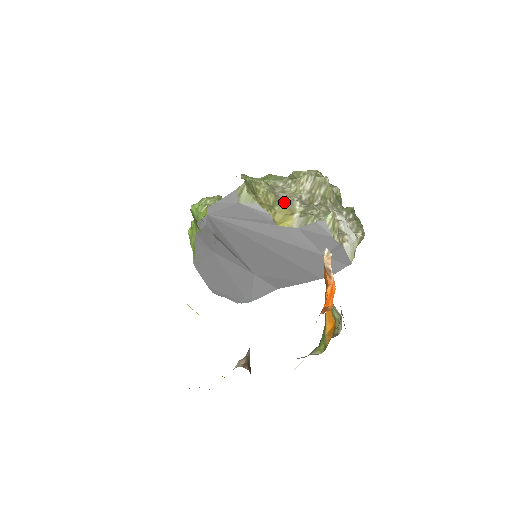
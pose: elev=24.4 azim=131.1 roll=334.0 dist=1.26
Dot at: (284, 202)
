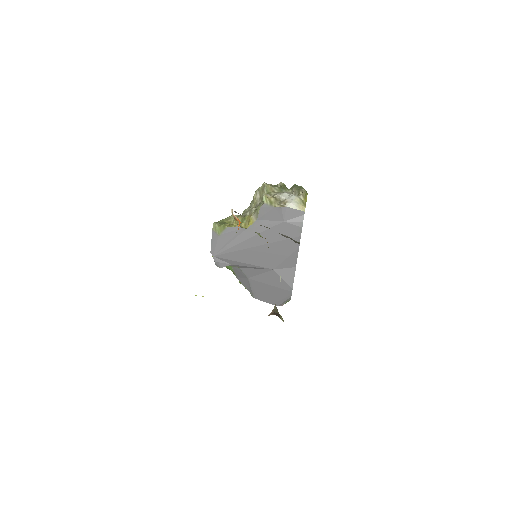
Dot at: (247, 215)
